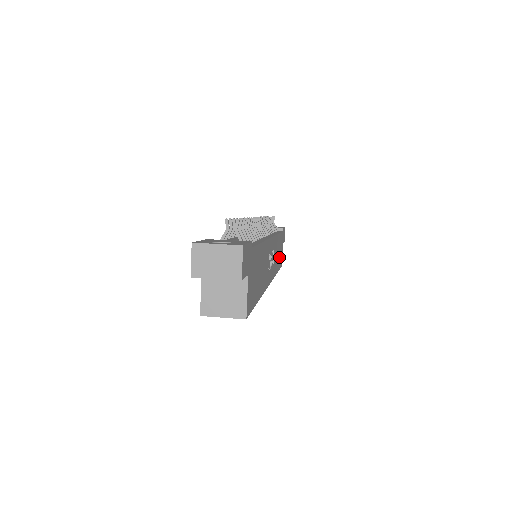
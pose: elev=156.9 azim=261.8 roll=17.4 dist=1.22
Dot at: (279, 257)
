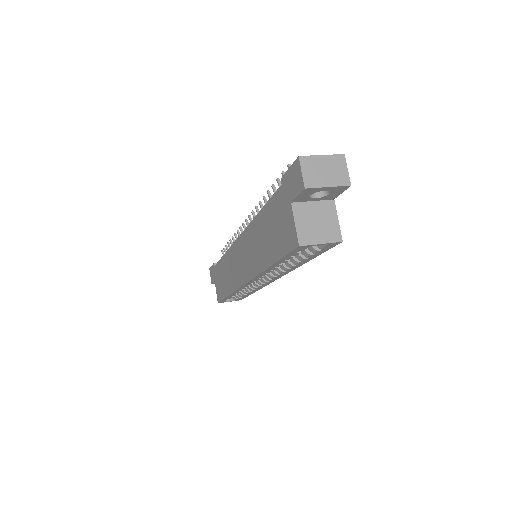
Dot at: occluded
